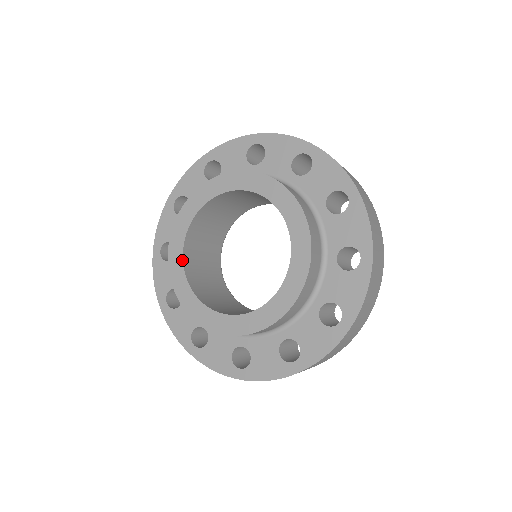
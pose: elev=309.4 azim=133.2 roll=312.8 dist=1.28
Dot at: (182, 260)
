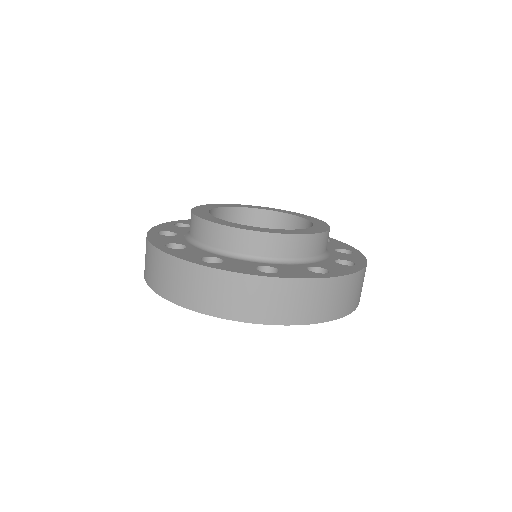
Dot at: (208, 213)
